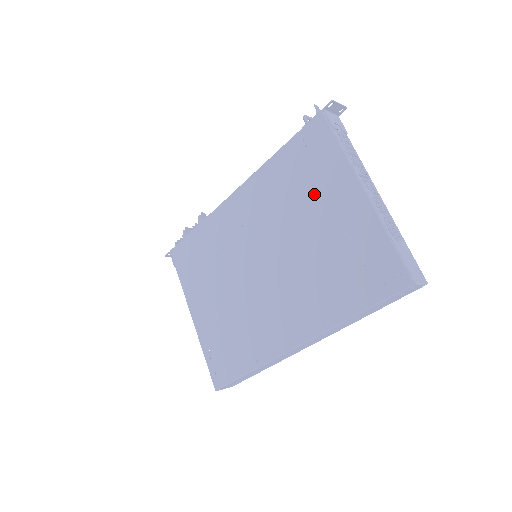
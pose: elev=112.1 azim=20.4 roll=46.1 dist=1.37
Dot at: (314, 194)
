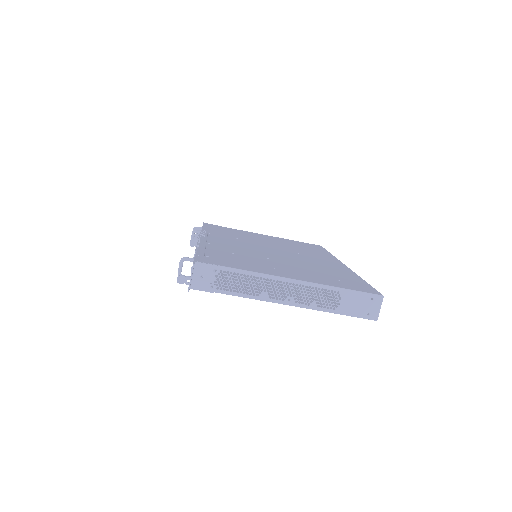
Dot at: occluded
